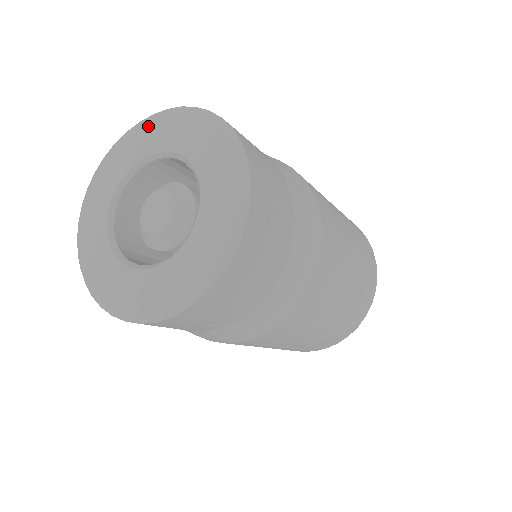
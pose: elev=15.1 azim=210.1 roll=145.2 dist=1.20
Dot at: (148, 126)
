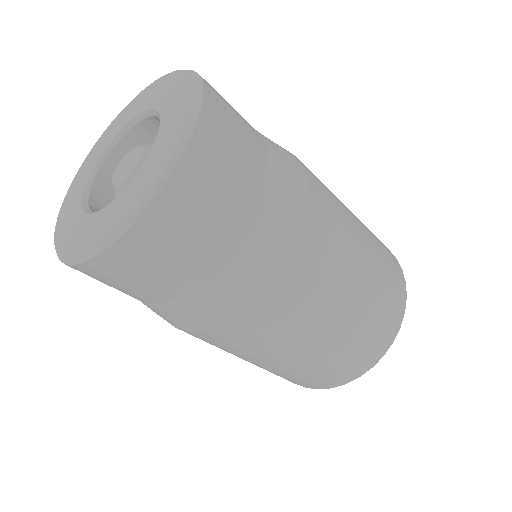
Dot at: (100, 141)
